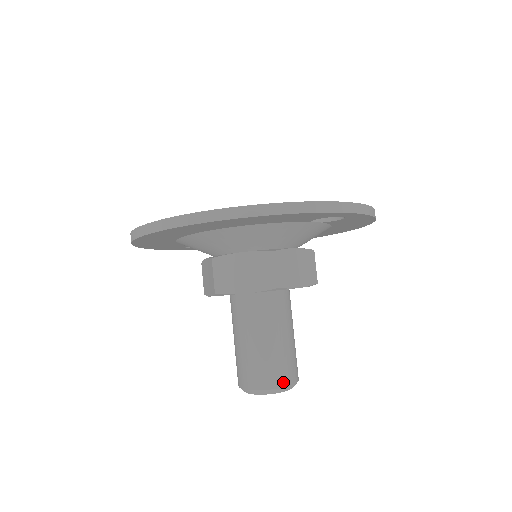
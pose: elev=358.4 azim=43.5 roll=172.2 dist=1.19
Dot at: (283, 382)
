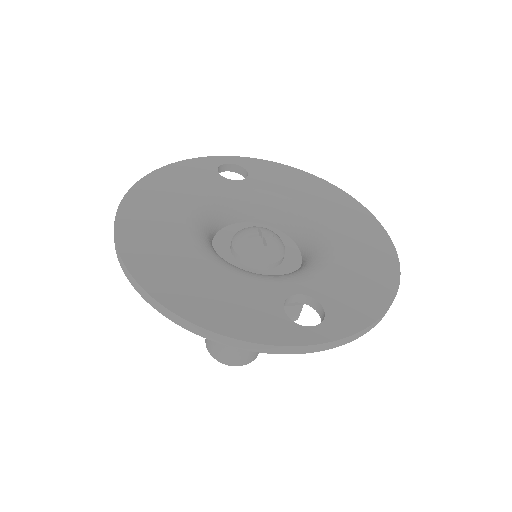
Dot at: (232, 363)
